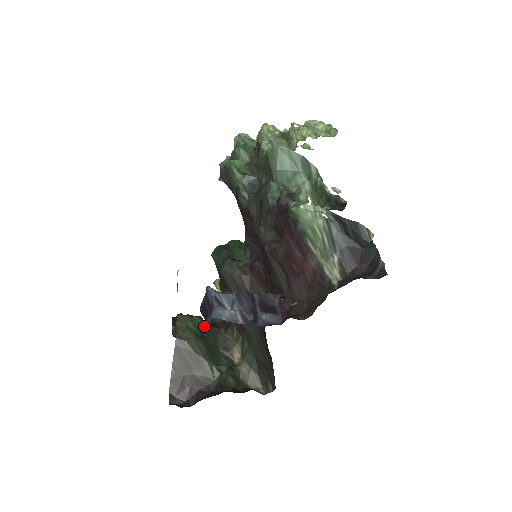
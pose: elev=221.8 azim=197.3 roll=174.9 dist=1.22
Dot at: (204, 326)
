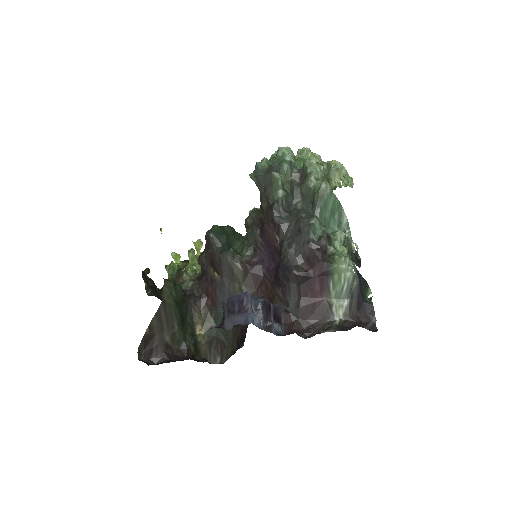
Dot at: (182, 295)
